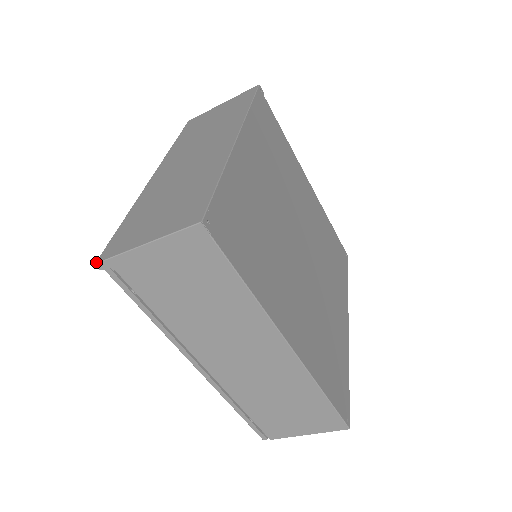
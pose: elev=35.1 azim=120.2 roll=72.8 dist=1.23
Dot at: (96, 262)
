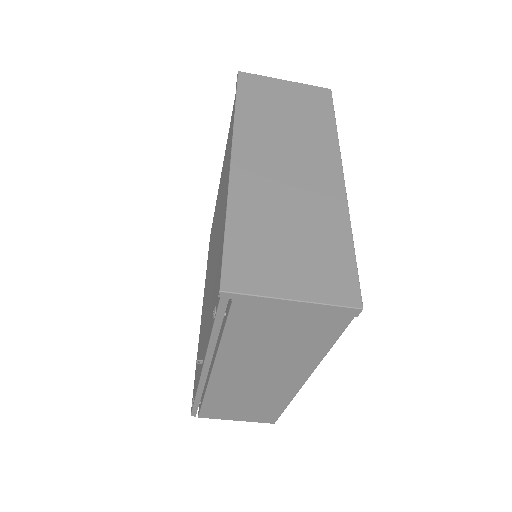
Dot at: (222, 290)
